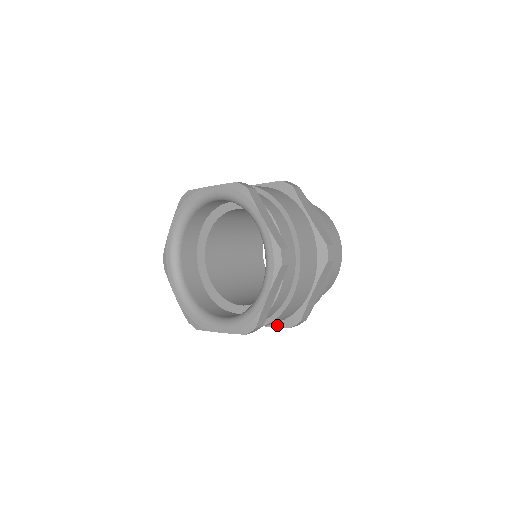
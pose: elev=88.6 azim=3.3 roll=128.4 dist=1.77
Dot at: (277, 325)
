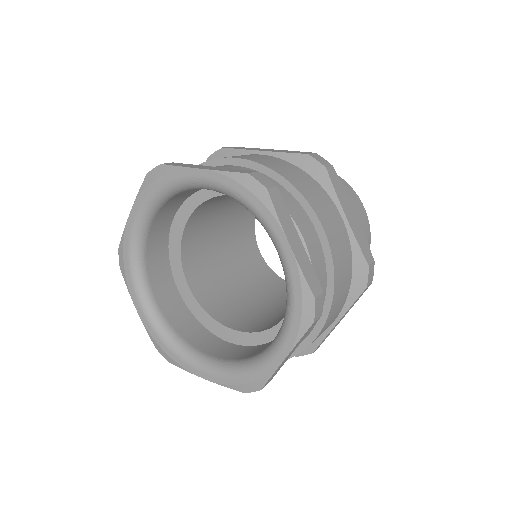
Dot at: (350, 302)
